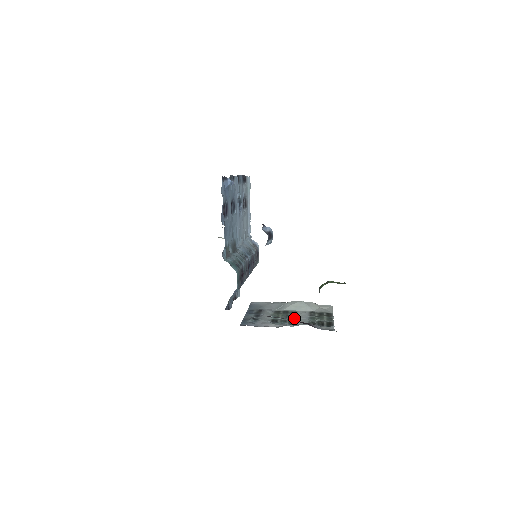
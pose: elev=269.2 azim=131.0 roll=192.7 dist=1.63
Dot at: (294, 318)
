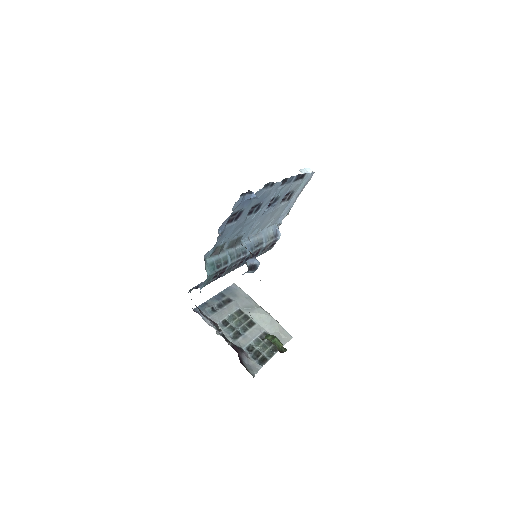
Dot at: (244, 331)
